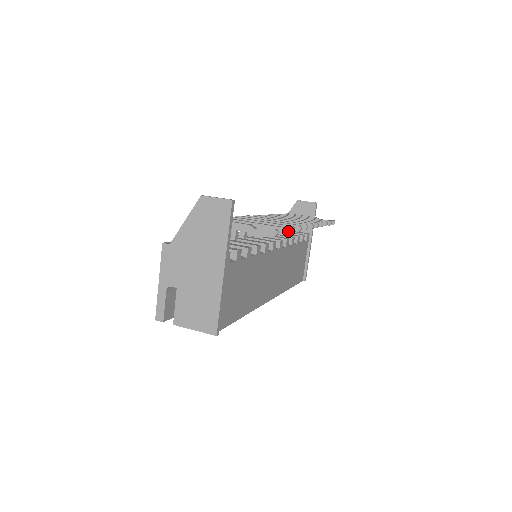
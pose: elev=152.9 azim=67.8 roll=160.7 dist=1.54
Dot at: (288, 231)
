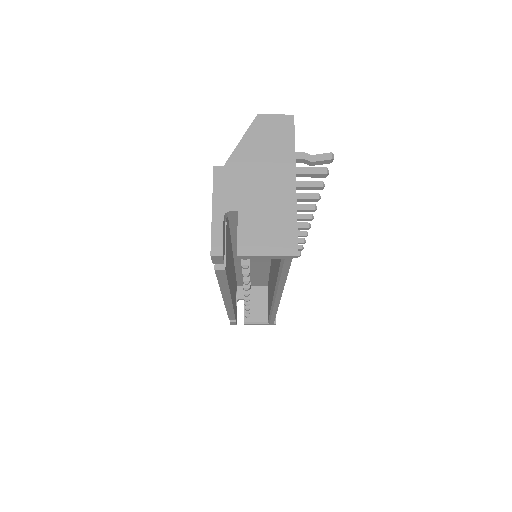
Dot at: (319, 186)
